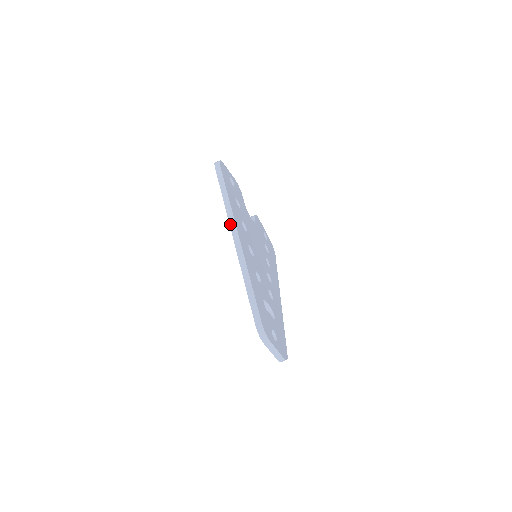
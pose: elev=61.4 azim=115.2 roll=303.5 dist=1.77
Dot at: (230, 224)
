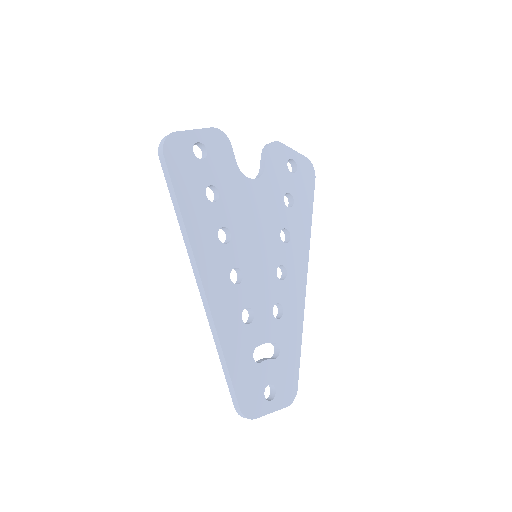
Dot at: (192, 266)
